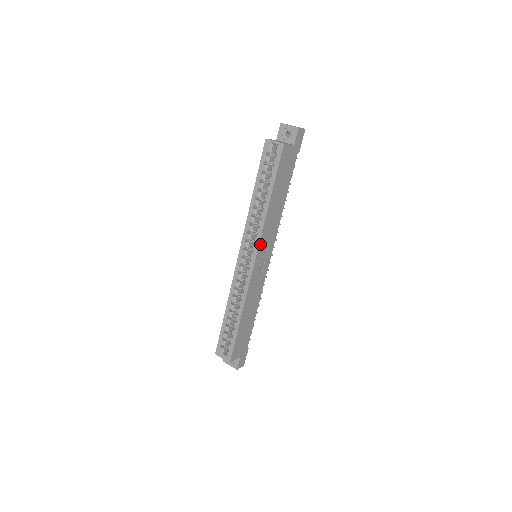
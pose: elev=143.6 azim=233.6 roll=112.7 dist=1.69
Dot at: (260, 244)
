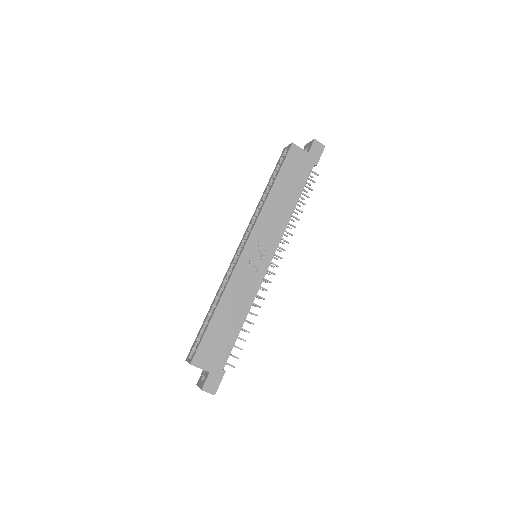
Dot at: (254, 231)
